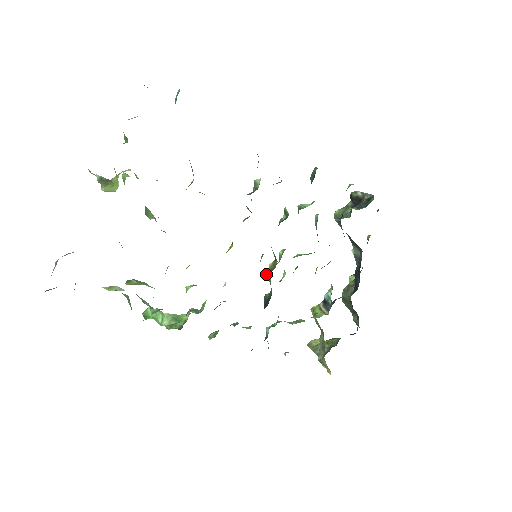
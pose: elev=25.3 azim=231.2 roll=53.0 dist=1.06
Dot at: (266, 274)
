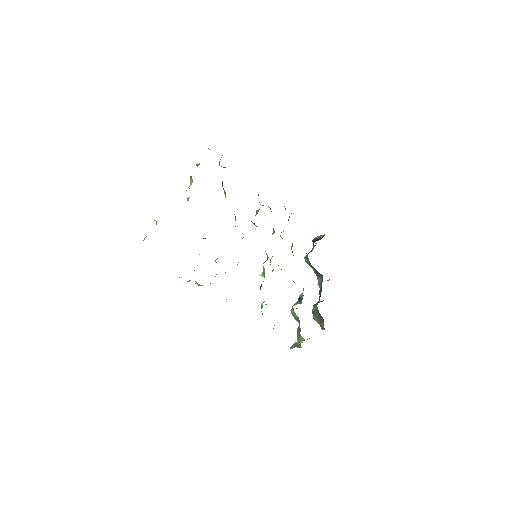
Dot at: occluded
